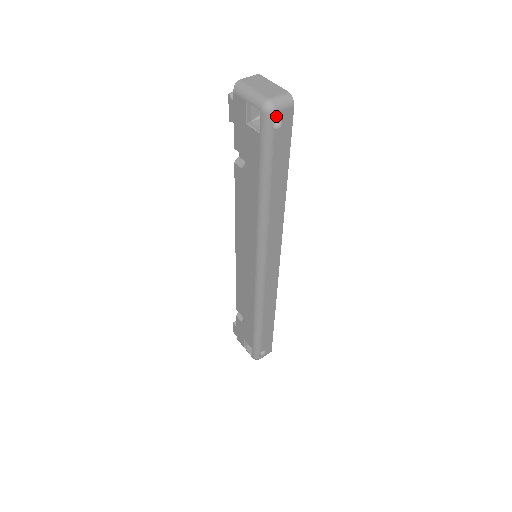
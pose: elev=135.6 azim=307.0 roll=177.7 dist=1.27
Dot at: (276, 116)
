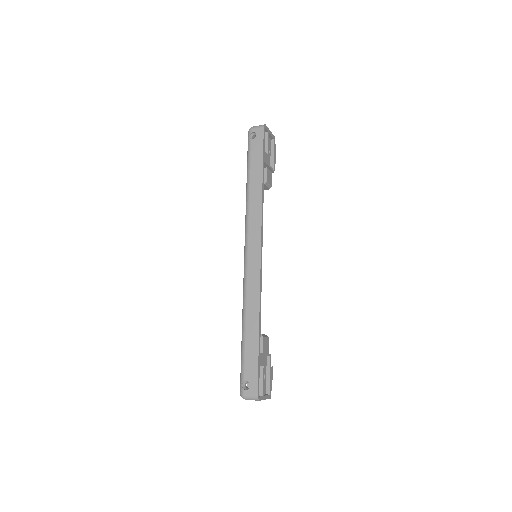
Dot at: (252, 132)
